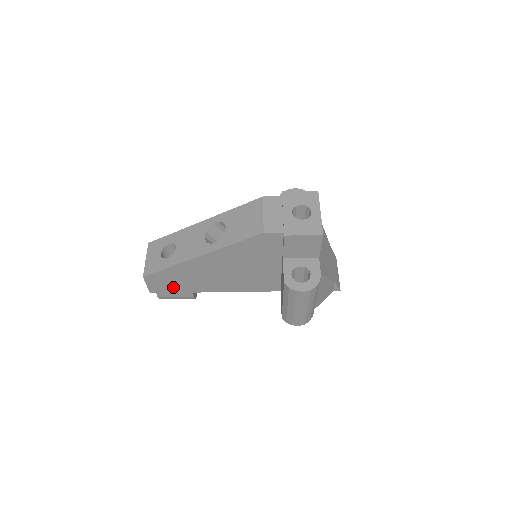
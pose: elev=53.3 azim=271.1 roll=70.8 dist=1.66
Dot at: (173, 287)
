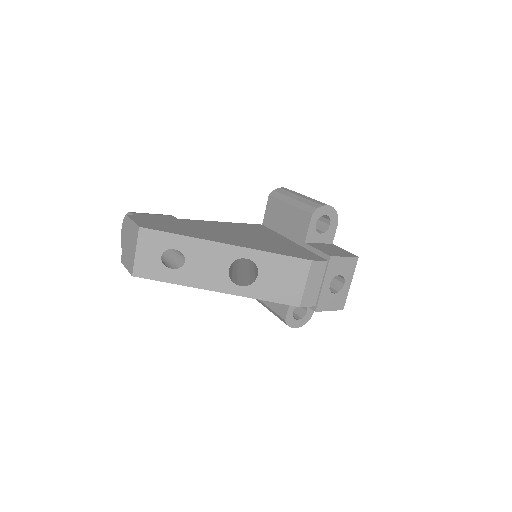
Dot at: occluded
